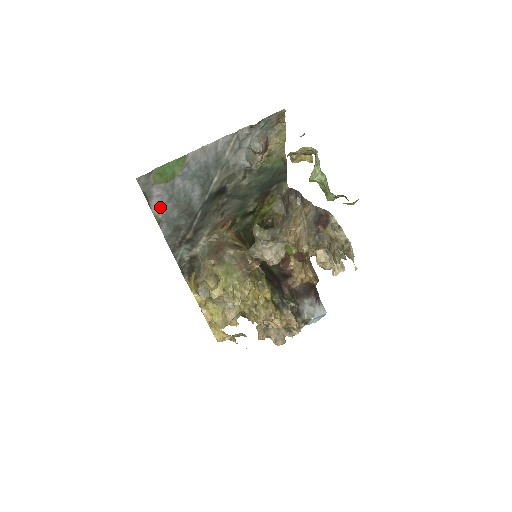
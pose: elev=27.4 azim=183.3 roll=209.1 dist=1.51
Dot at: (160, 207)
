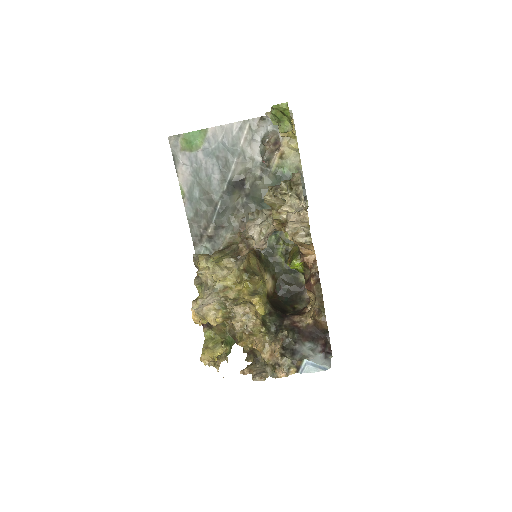
Dot at: (185, 178)
